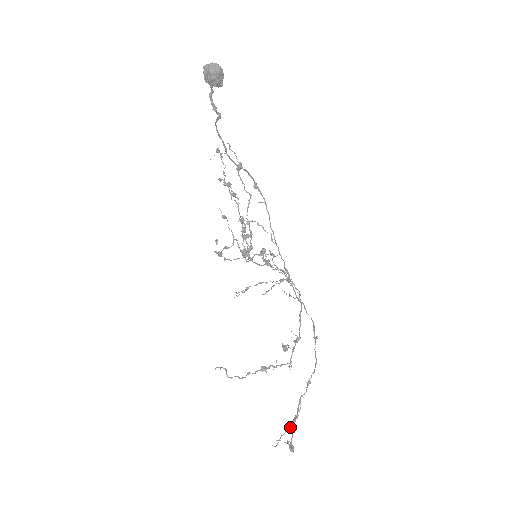
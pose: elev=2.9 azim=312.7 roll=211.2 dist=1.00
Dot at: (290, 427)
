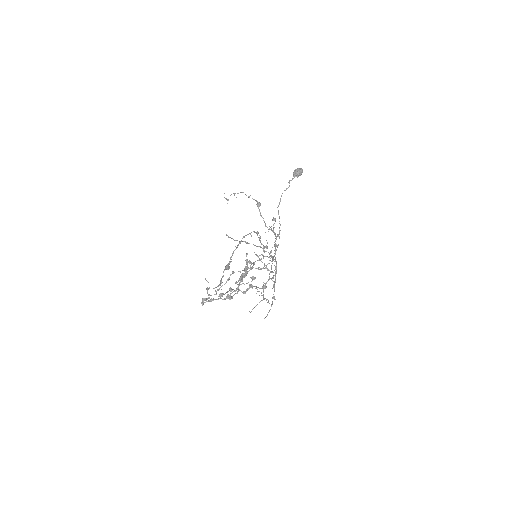
Dot at: (246, 242)
